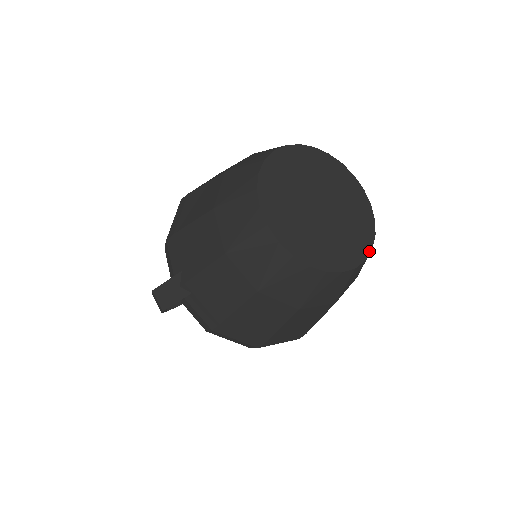
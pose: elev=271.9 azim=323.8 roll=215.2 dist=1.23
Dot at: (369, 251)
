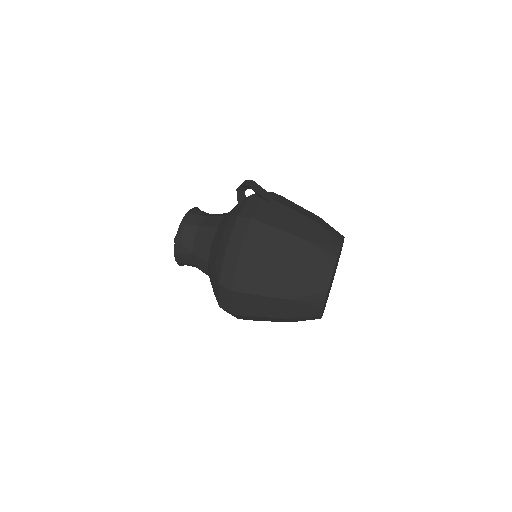
Dot at: occluded
